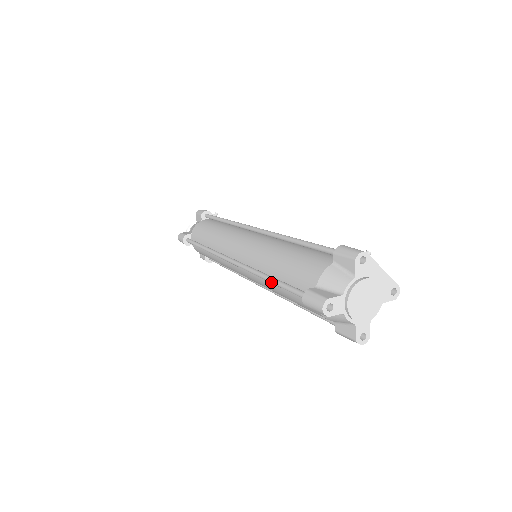
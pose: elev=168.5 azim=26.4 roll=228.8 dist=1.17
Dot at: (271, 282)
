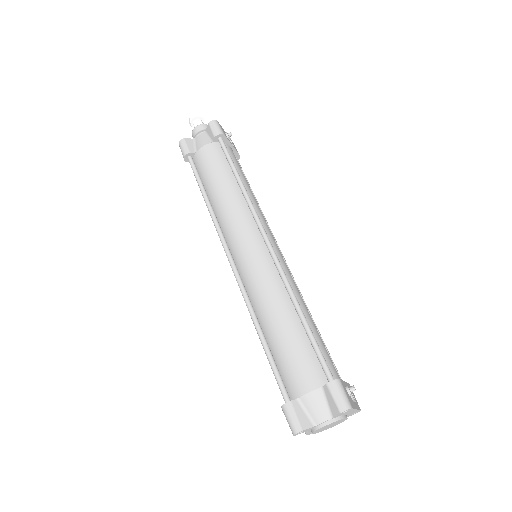
Dot at: occluded
